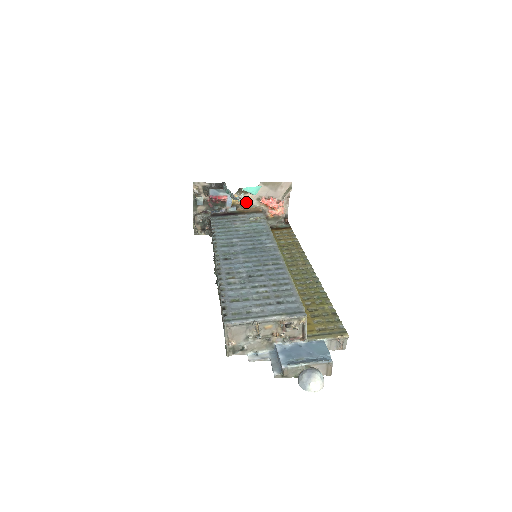
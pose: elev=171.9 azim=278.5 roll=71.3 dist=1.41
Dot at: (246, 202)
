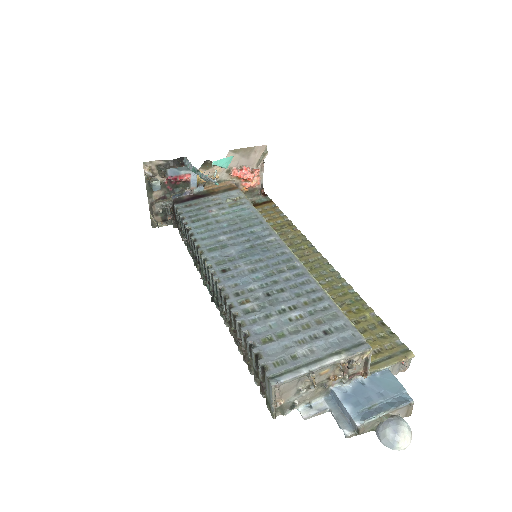
Dot at: (214, 177)
